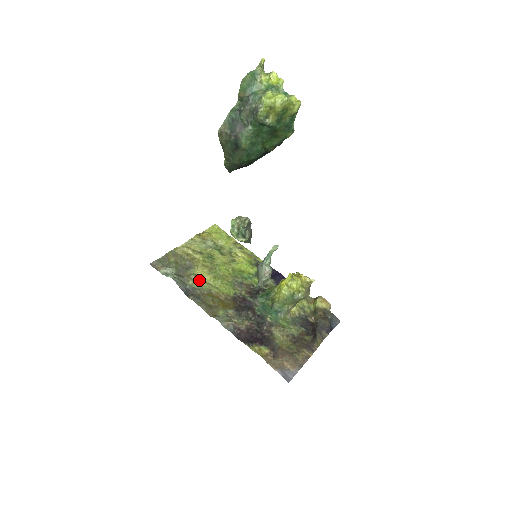
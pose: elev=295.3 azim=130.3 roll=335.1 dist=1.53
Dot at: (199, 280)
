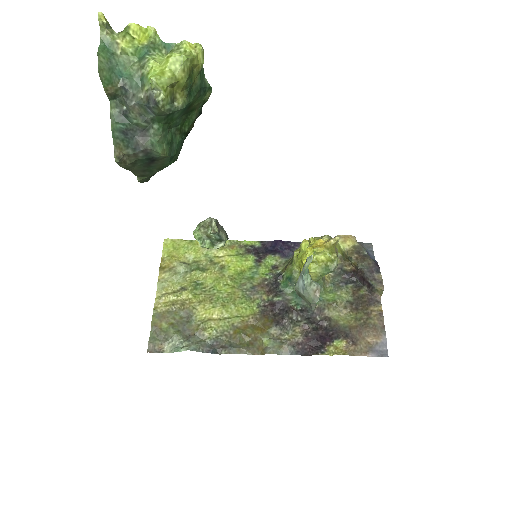
Dot at: (212, 324)
